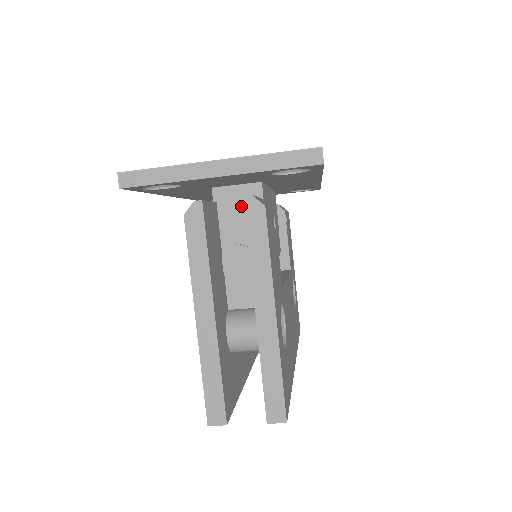
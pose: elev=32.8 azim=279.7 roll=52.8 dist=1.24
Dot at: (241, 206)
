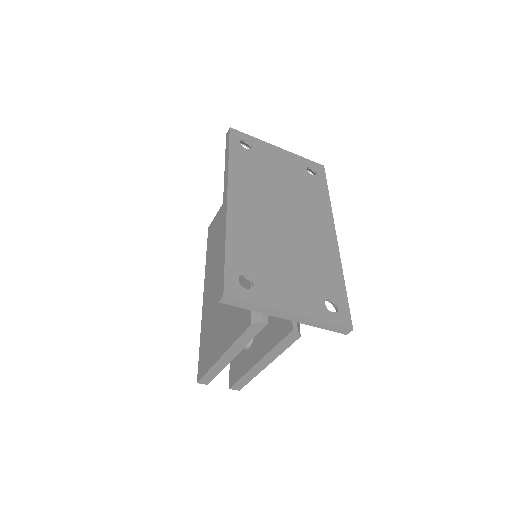
Dot at: occluded
